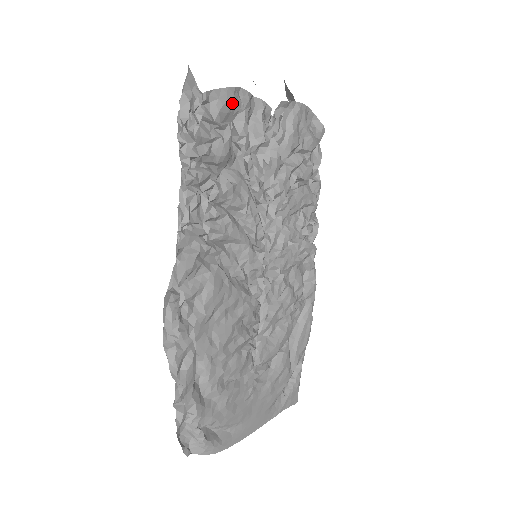
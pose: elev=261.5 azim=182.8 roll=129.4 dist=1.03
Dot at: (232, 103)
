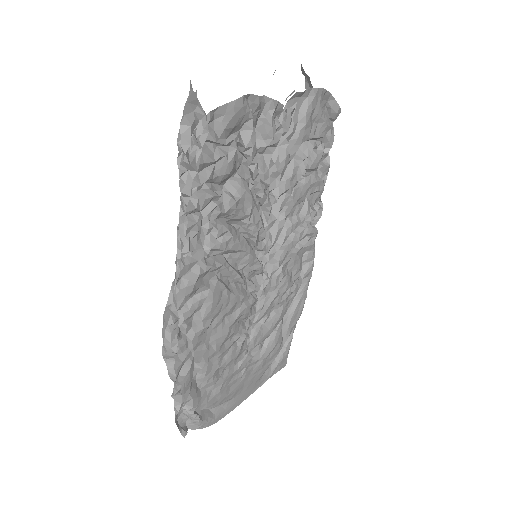
Dot at: (239, 115)
